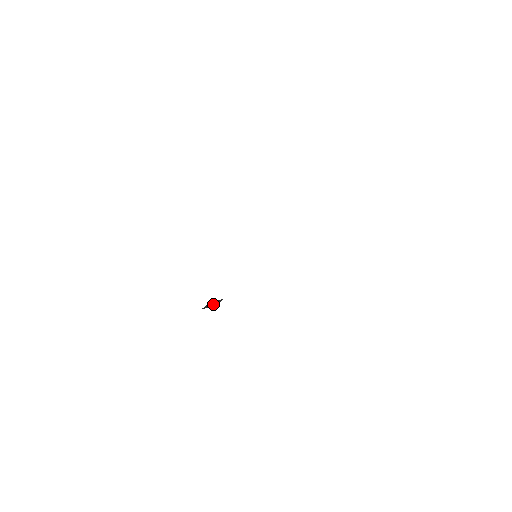
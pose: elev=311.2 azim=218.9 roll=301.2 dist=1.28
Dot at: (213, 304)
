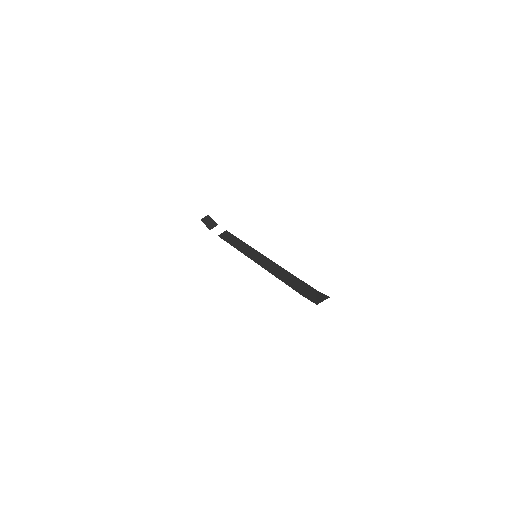
Dot at: (210, 224)
